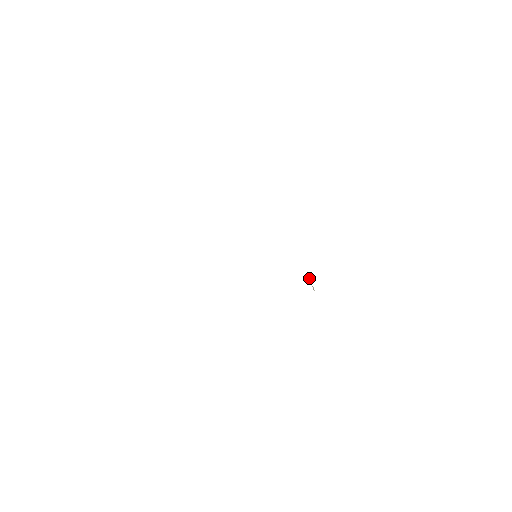
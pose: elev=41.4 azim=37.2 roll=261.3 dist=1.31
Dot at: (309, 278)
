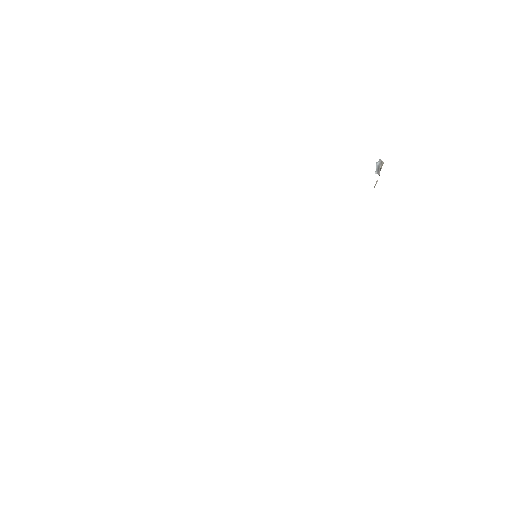
Dot at: (380, 169)
